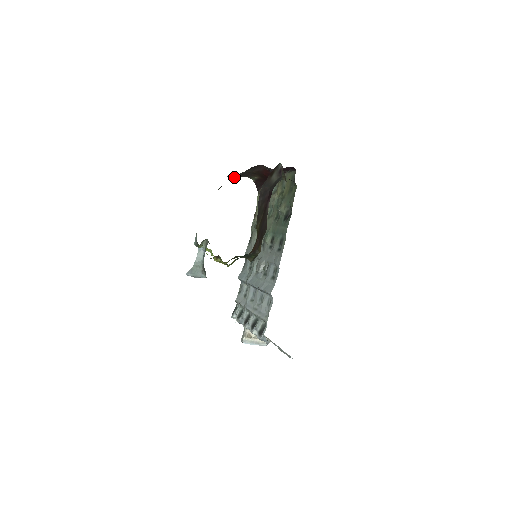
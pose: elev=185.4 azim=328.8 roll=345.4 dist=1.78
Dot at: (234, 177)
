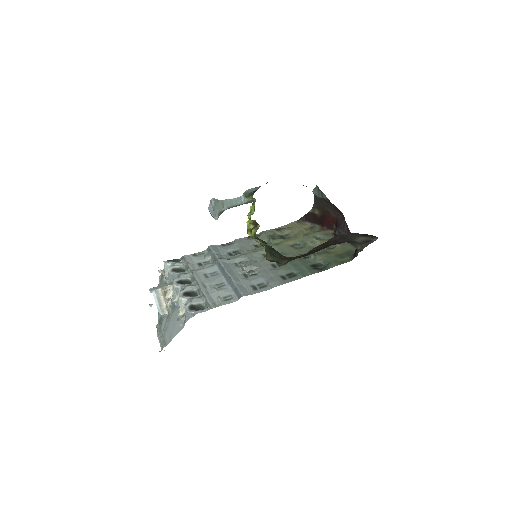
Dot at: (320, 194)
